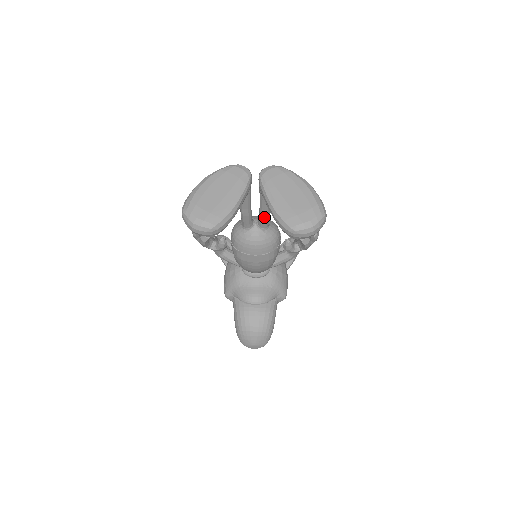
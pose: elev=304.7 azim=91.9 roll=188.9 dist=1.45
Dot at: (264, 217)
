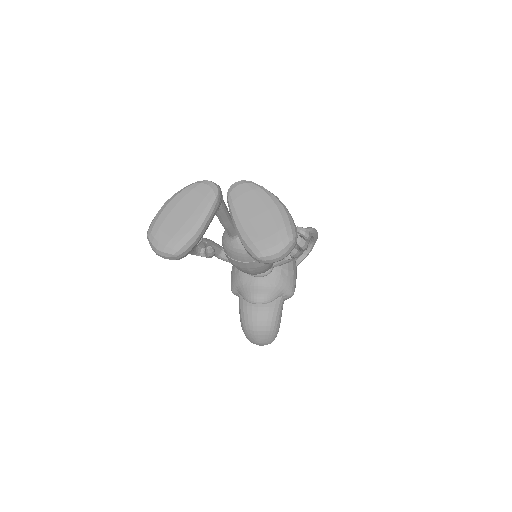
Dot at: occluded
